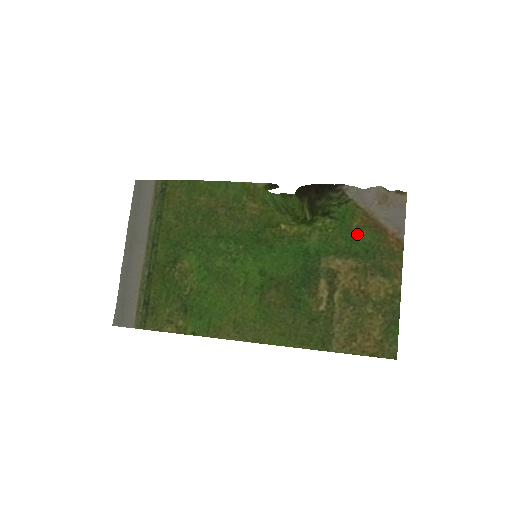
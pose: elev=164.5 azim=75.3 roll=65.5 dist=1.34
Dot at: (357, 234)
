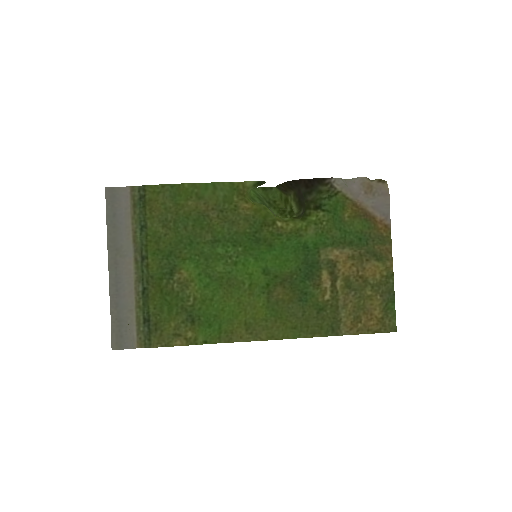
Dot at: (349, 224)
